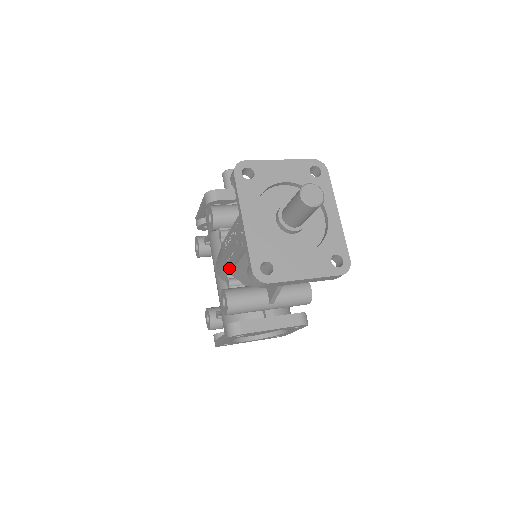
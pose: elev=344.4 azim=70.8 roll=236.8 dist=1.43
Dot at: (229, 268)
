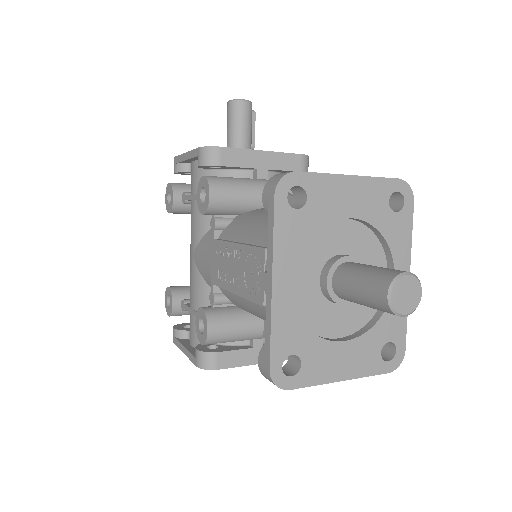
Dot at: (219, 286)
